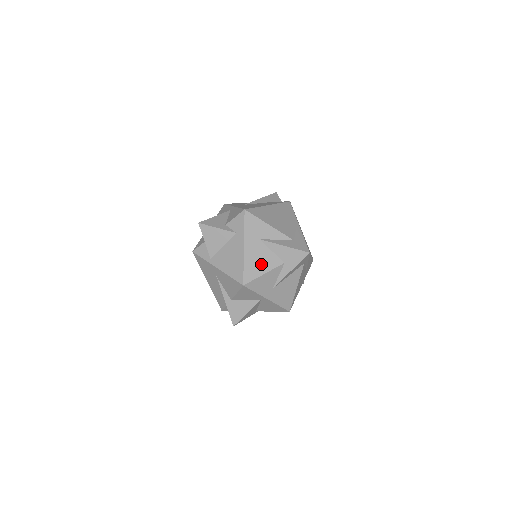
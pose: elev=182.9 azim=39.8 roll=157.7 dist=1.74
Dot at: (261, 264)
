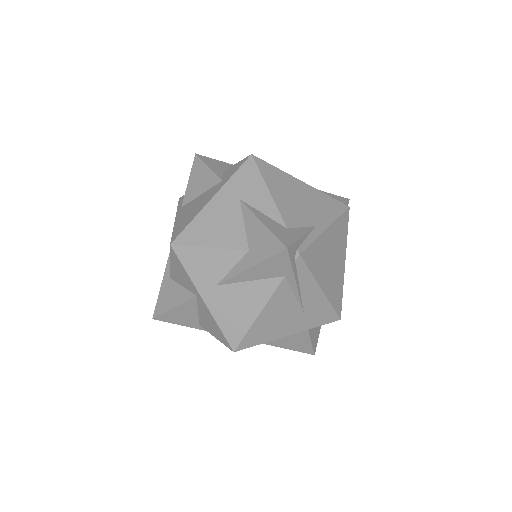
Dot at: (216, 232)
